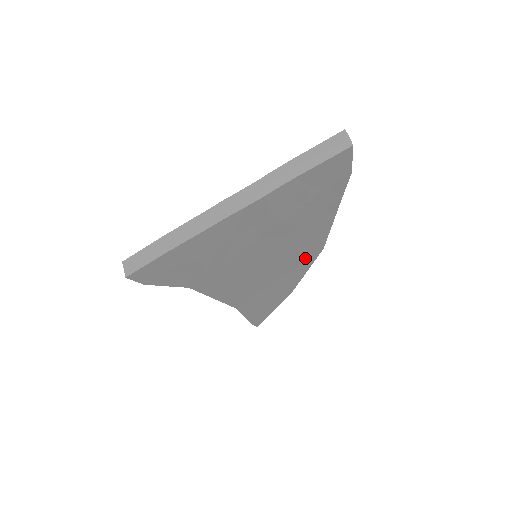
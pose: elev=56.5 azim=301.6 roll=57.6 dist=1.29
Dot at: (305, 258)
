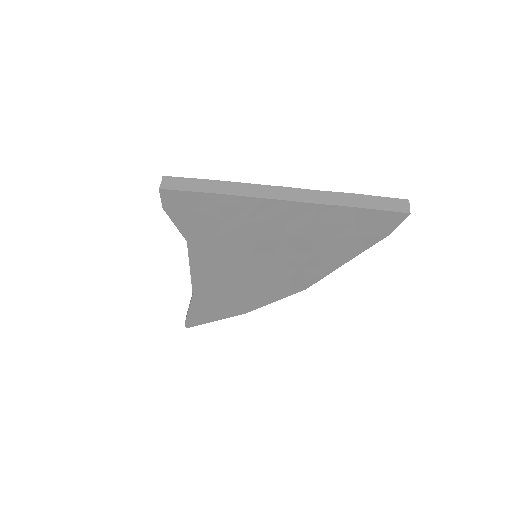
Dot at: (286, 287)
